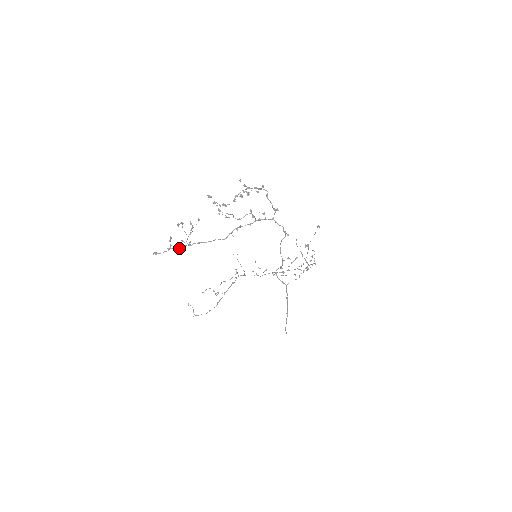
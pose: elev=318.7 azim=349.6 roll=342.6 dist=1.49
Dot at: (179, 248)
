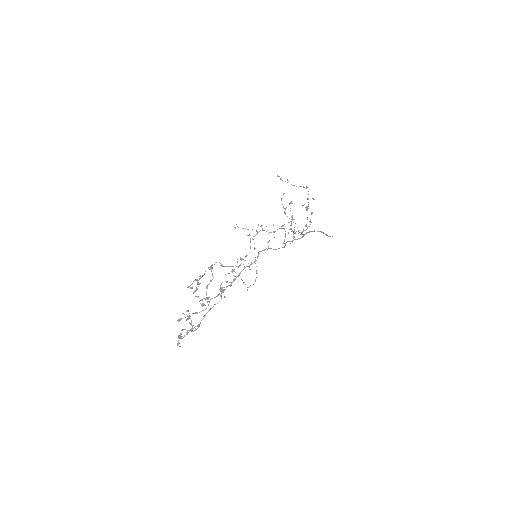
Dot at: occluded
